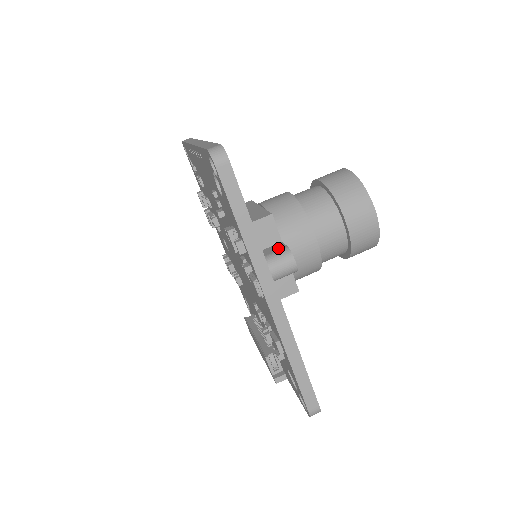
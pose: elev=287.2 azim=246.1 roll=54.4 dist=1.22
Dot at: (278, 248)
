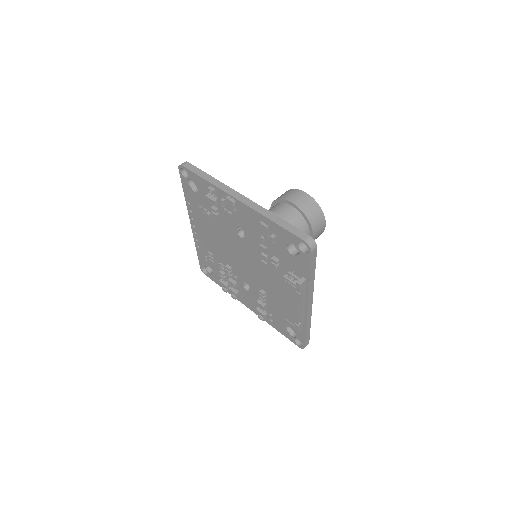
Dot at: occluded
